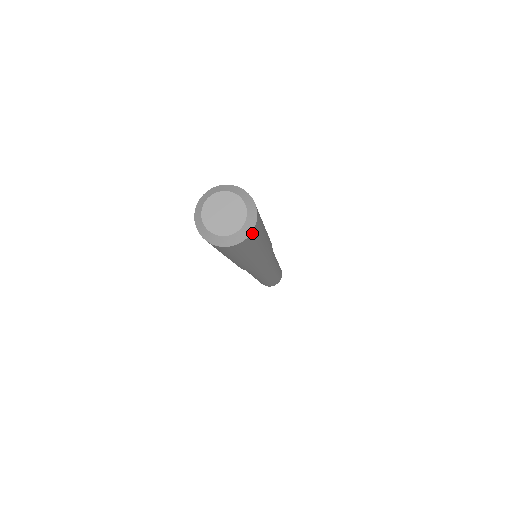
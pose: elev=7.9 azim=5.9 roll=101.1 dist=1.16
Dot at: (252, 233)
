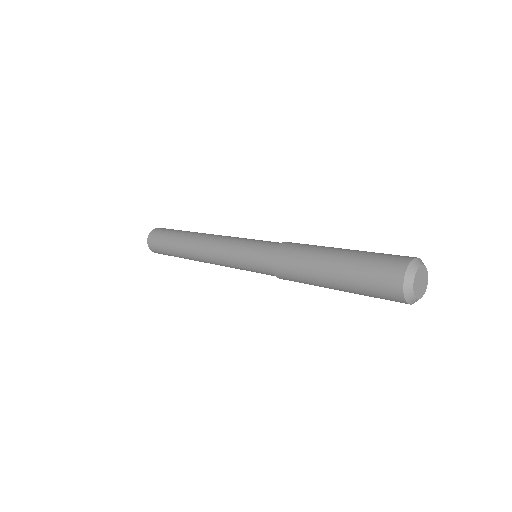
Dot at: occluded
